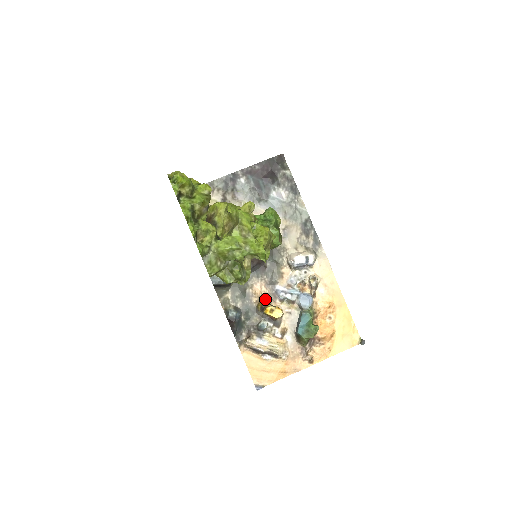
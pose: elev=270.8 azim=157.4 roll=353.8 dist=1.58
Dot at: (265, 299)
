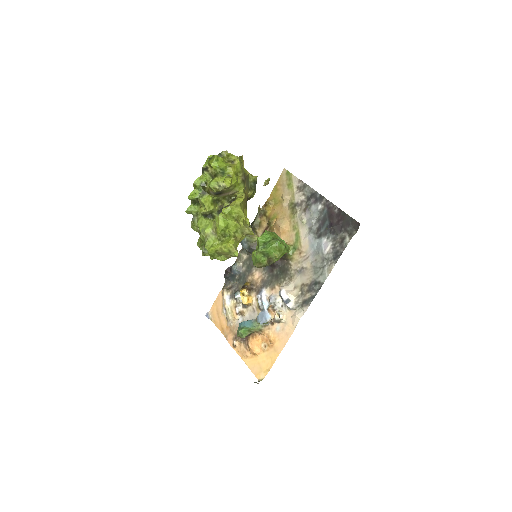
Dot at: (254, 285)
